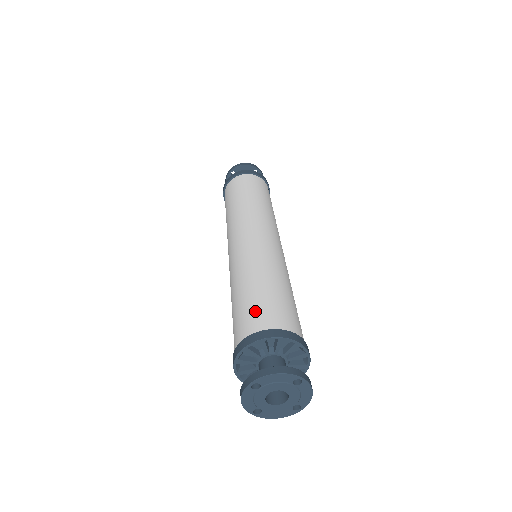
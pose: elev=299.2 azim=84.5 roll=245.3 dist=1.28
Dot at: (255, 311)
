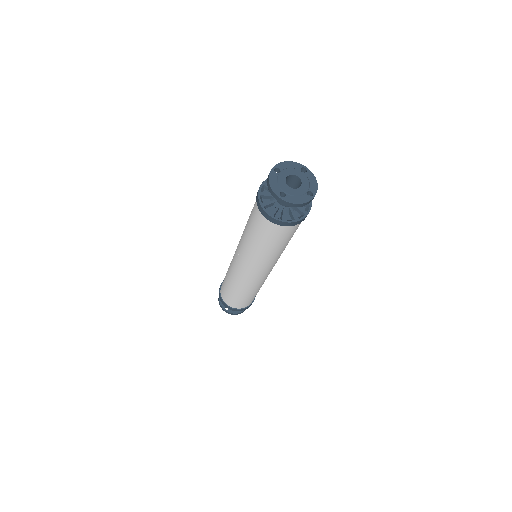
Dot at: occluded
